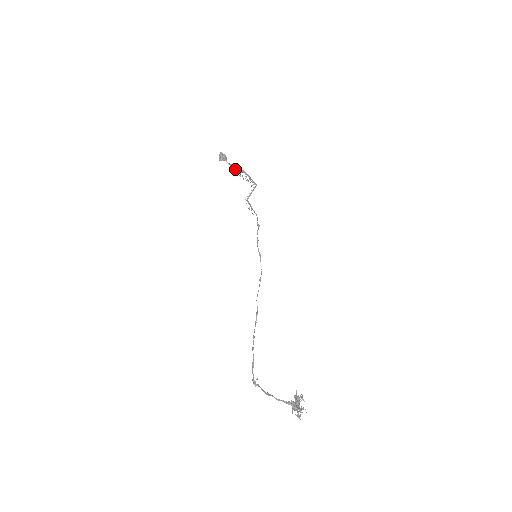
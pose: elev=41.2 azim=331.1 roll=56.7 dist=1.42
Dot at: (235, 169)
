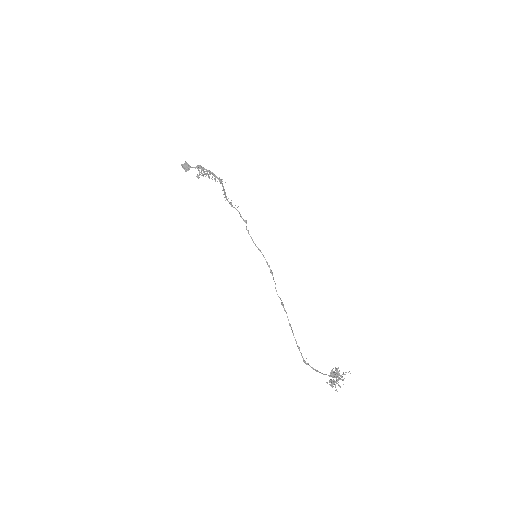
Dot at: occluded
